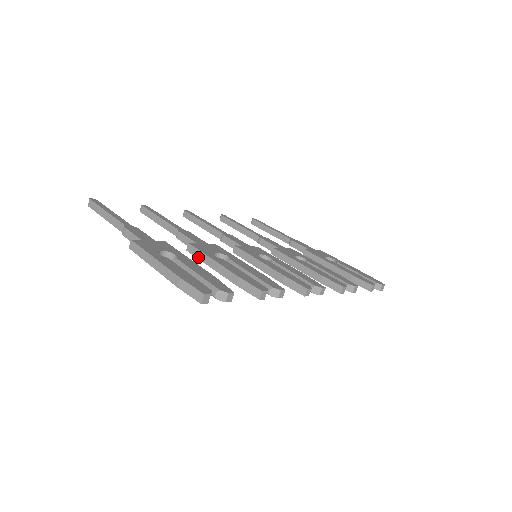
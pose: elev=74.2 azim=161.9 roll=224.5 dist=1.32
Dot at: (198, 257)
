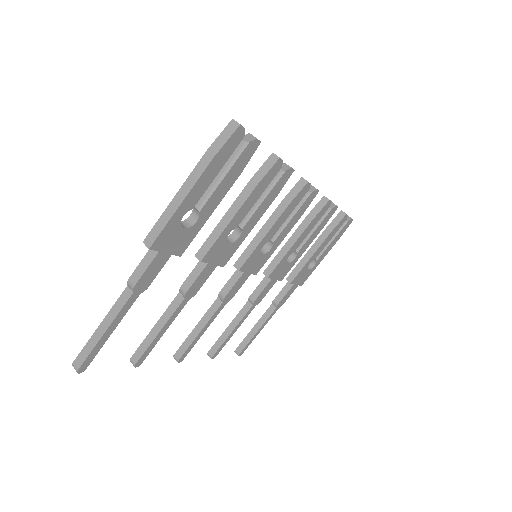
Dot at: (213, 241)
